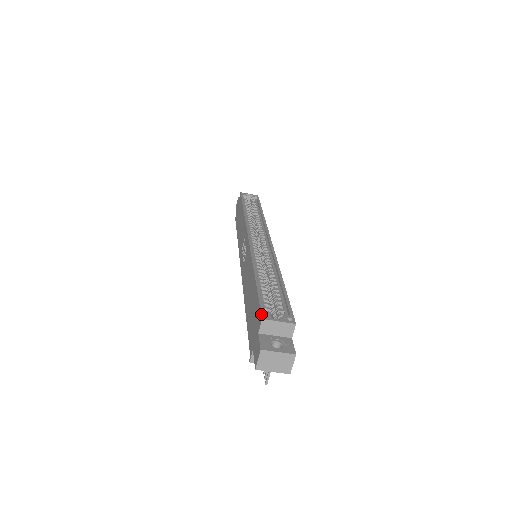
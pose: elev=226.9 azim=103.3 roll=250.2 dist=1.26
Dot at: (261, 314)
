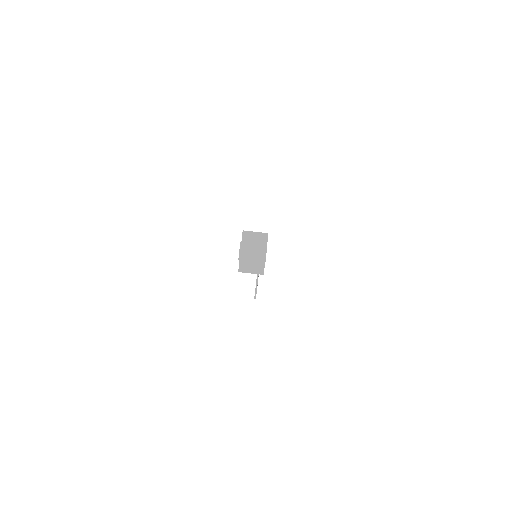
Dot at: (243, 230)
